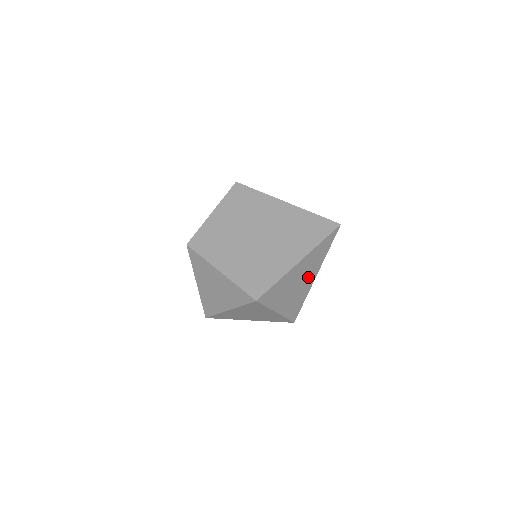
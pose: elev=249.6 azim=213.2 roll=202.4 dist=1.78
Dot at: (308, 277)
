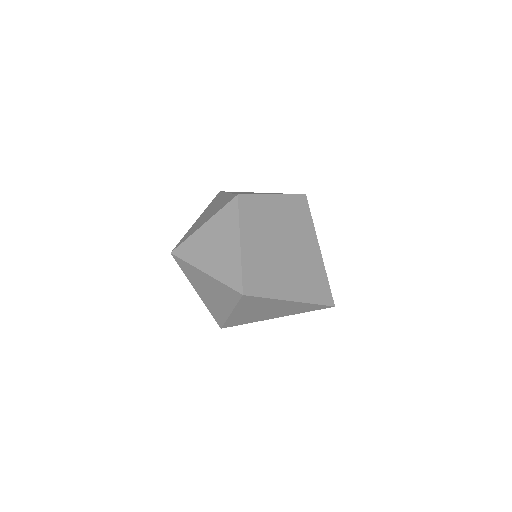
Dot at: (275, 313)
